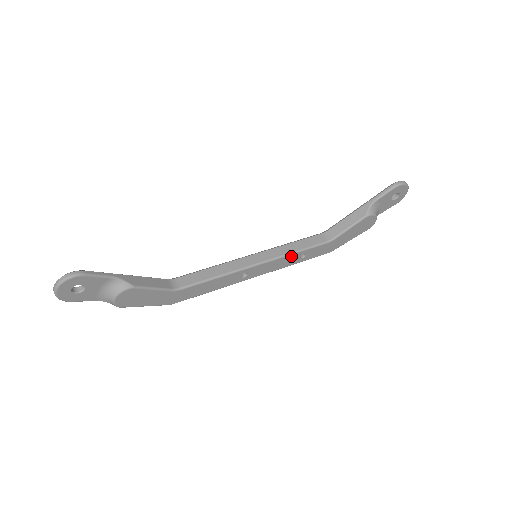
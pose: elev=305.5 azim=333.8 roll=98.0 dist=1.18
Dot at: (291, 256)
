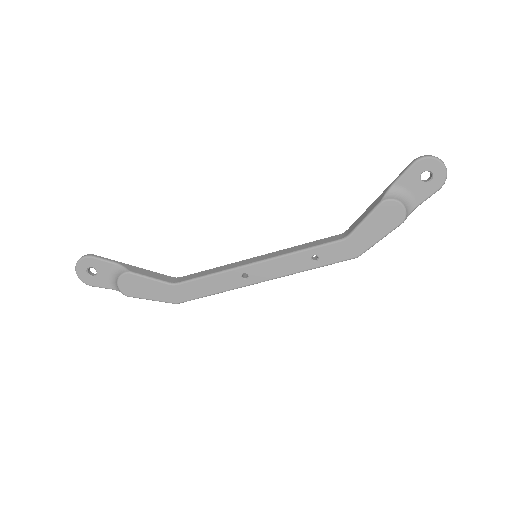
Dot at: (296, 256)
